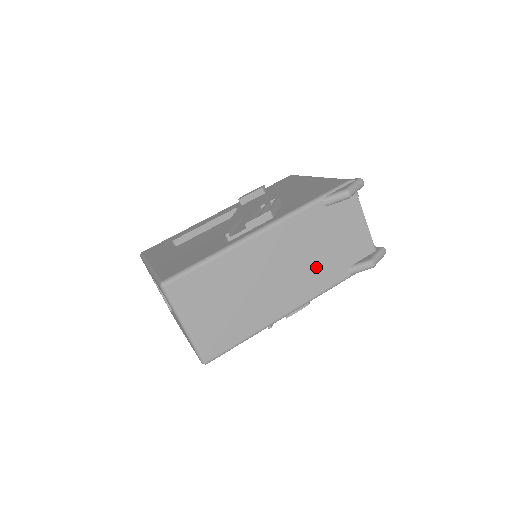
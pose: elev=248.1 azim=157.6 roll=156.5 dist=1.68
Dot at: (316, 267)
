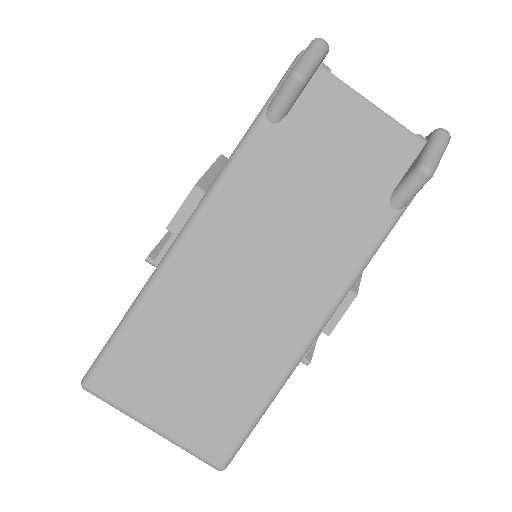
Dot at: (322, 232)
